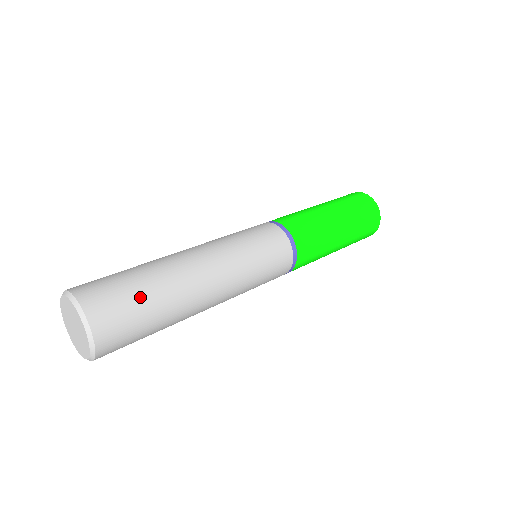
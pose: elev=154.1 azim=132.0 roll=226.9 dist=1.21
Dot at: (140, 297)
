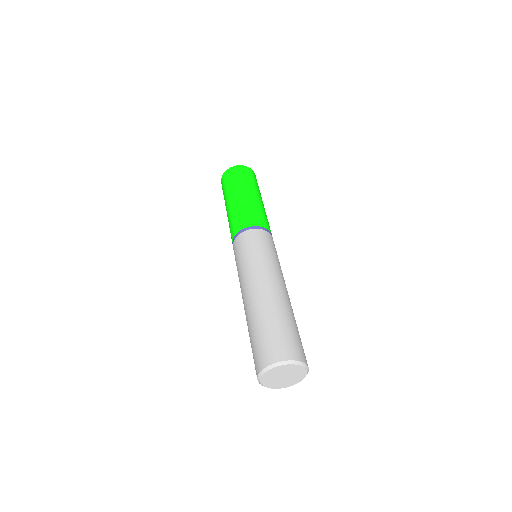
Dot at: occluded
